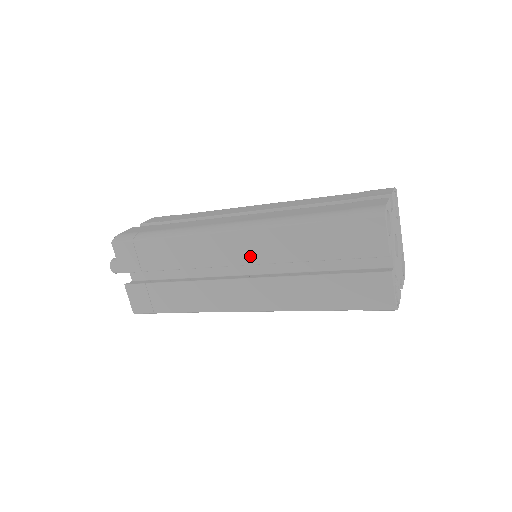
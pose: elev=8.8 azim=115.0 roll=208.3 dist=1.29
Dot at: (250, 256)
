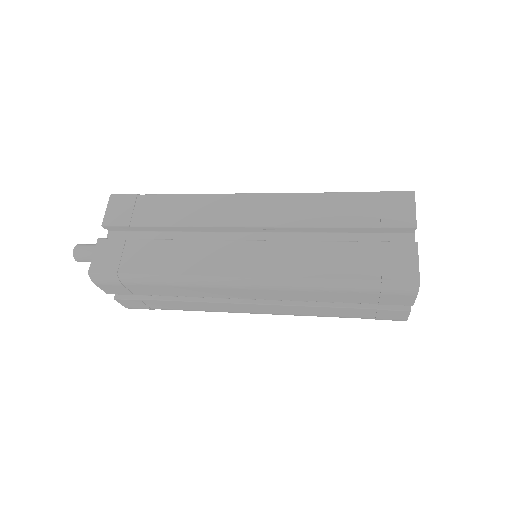
Dot at: (267, 218)
